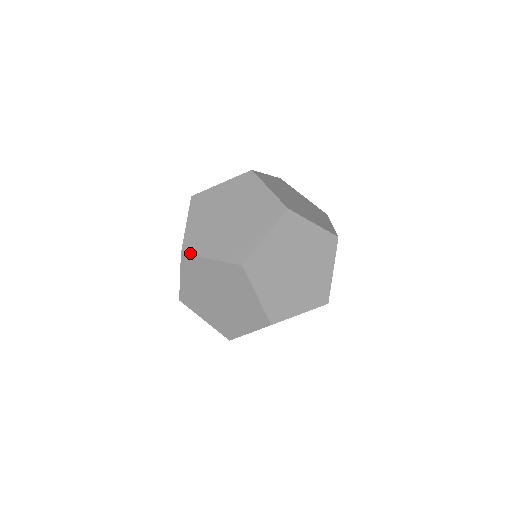
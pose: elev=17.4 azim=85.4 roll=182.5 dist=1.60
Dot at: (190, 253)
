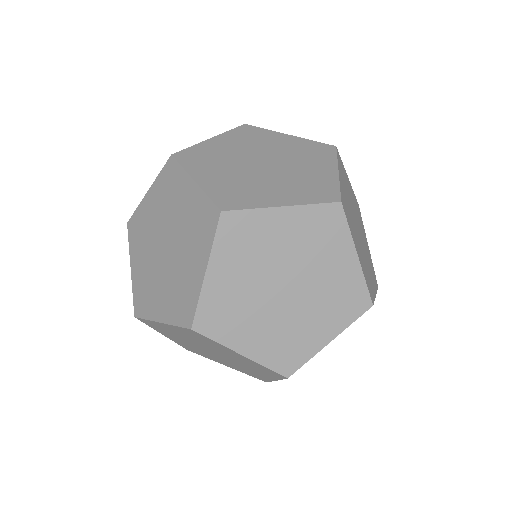
Dot at: (134, 213)
